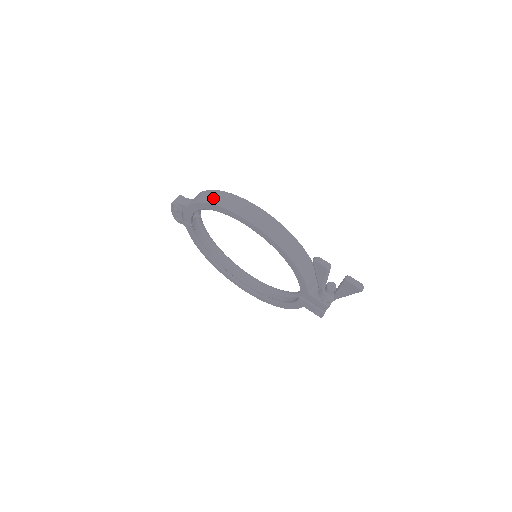
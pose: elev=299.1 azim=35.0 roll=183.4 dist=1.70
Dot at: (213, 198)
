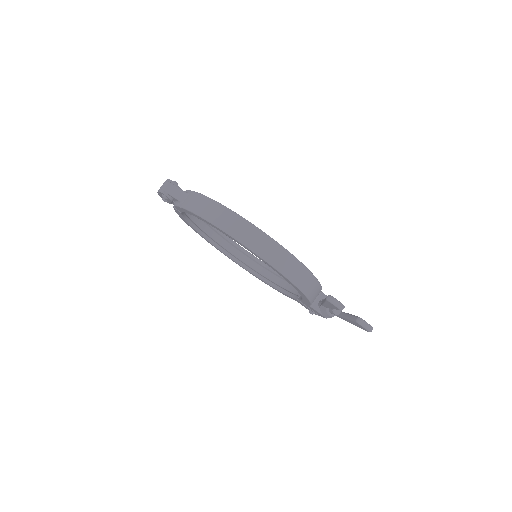
Dot at: (221, 220)
